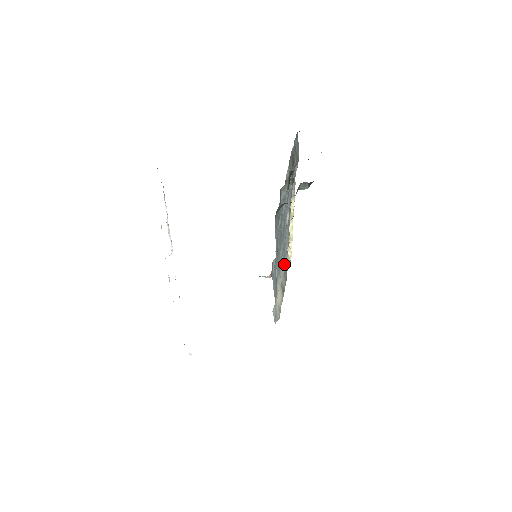
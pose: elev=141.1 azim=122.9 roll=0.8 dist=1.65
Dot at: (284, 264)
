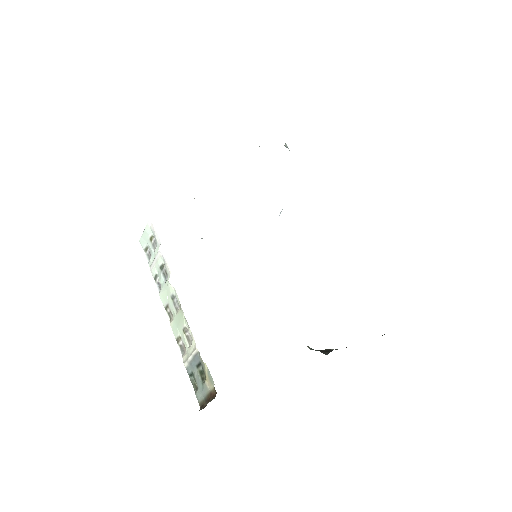
Dot at: occluded
